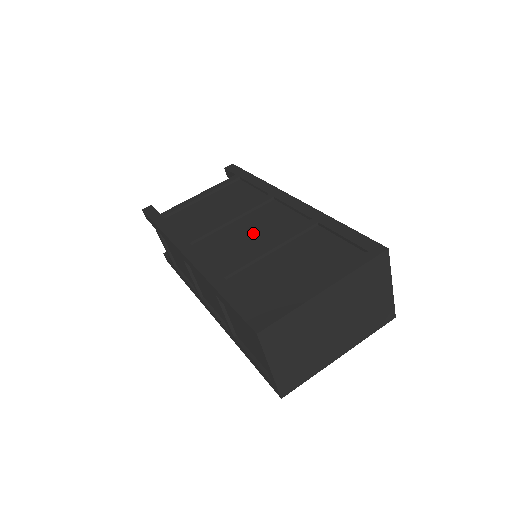
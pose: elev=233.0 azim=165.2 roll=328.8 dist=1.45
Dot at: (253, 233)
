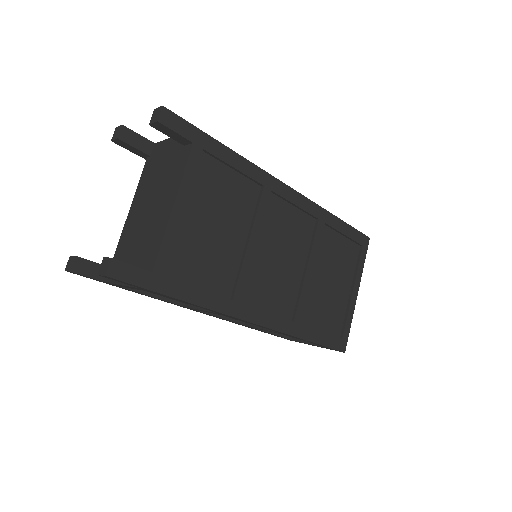
Dot at: (283, 256)
